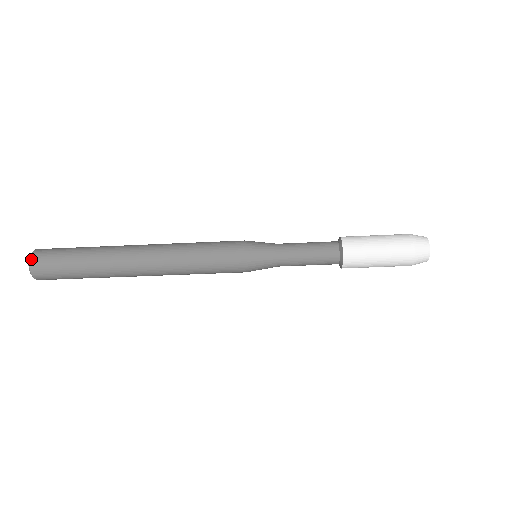
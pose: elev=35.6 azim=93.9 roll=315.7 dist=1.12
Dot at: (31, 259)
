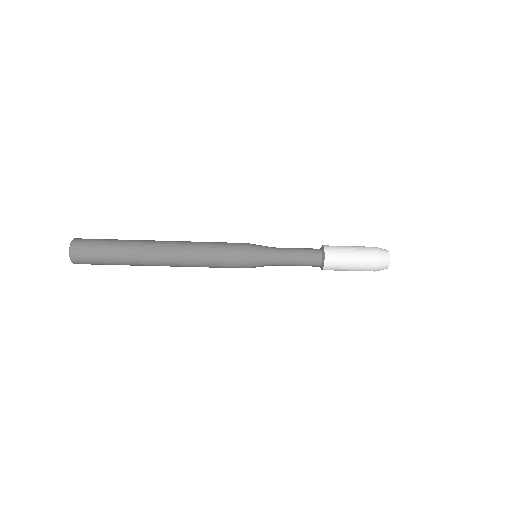
Dot at: (72, 258)
